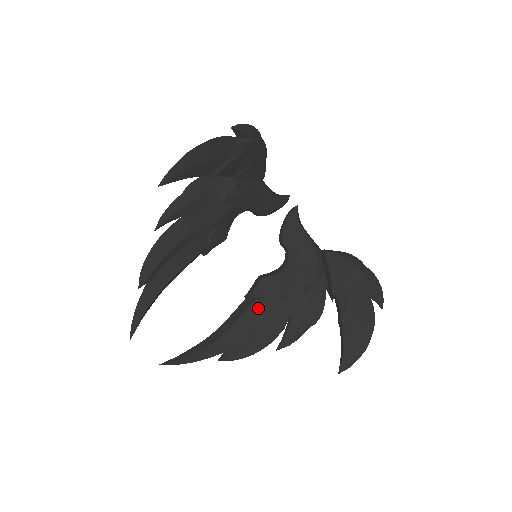
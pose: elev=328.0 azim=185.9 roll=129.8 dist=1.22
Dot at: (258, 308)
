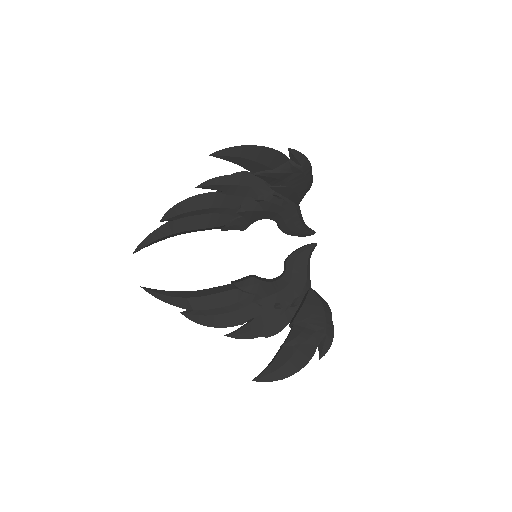
Dot at: (234, 296)
